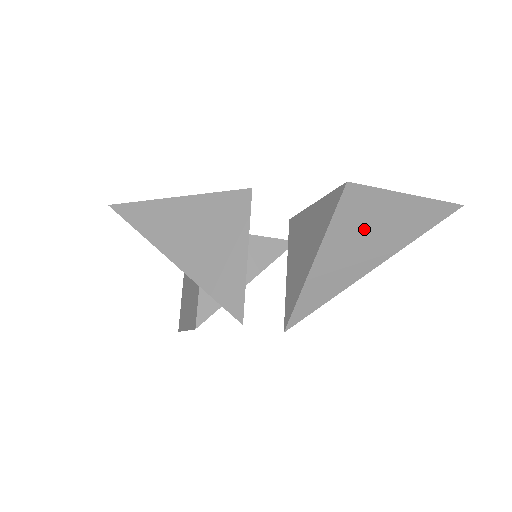
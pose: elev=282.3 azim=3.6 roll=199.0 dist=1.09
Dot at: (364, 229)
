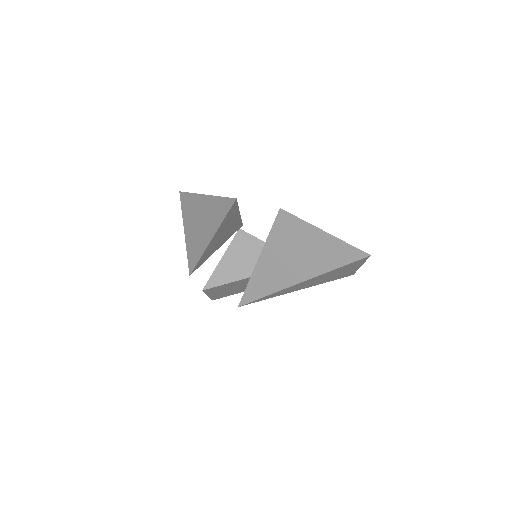
Dot at: (293, 247)
